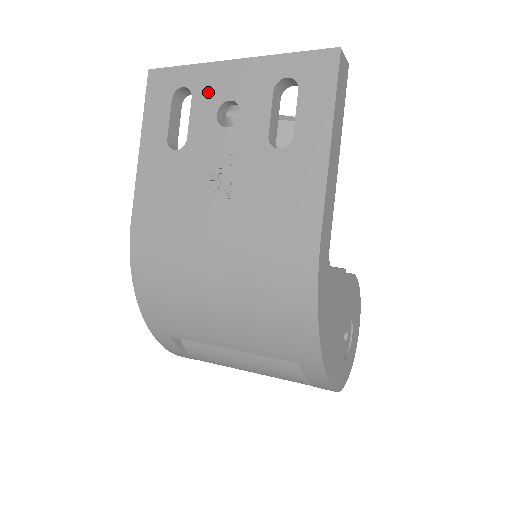
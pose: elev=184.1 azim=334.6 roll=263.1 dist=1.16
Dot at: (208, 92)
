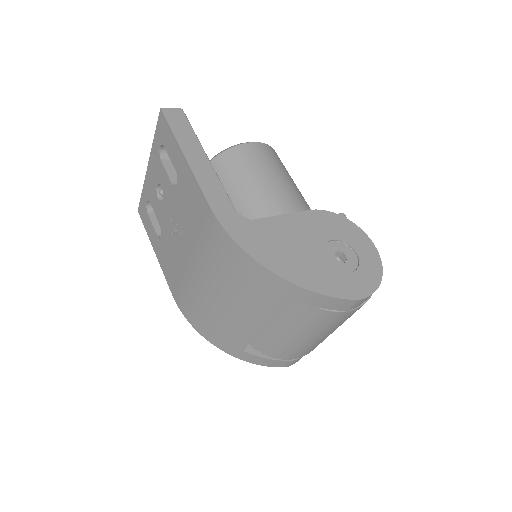
Dot at: (151, 193)
